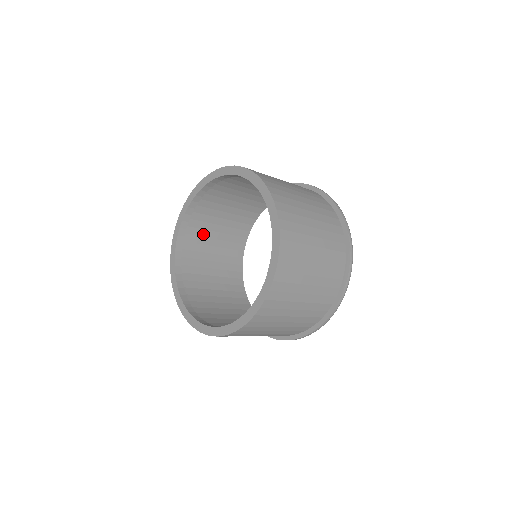
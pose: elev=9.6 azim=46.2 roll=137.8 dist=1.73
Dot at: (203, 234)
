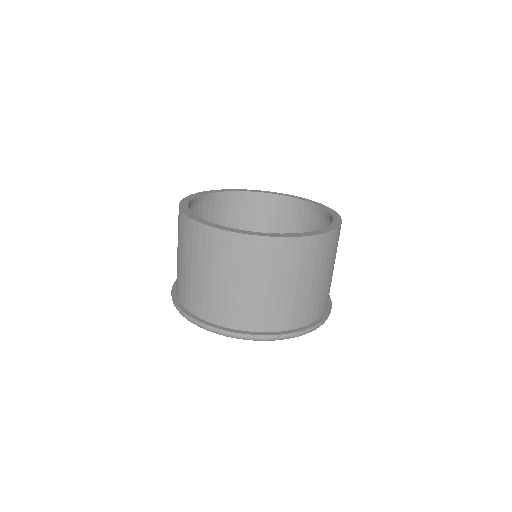
Dot at: occluded
